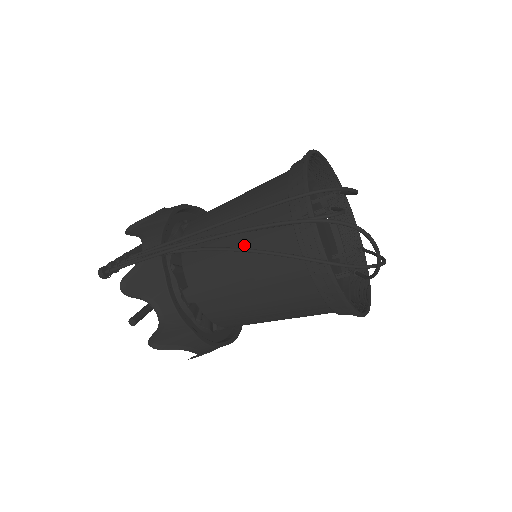
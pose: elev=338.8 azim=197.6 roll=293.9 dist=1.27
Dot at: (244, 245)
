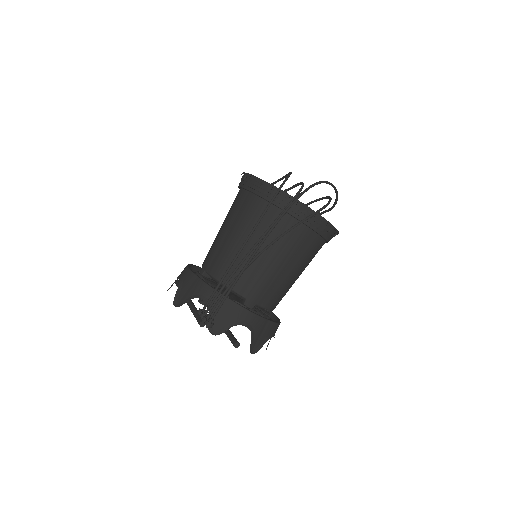
Dot at: (263, 245)
